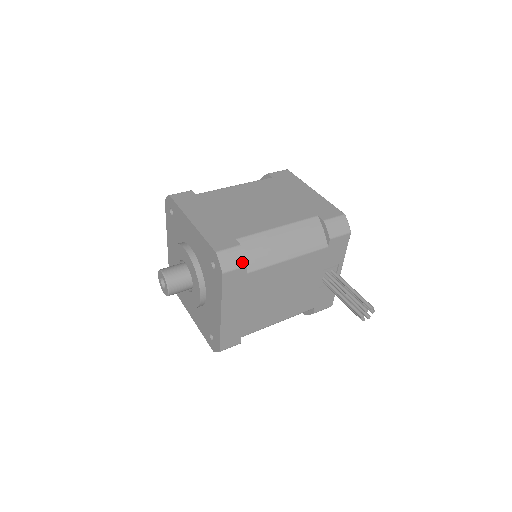
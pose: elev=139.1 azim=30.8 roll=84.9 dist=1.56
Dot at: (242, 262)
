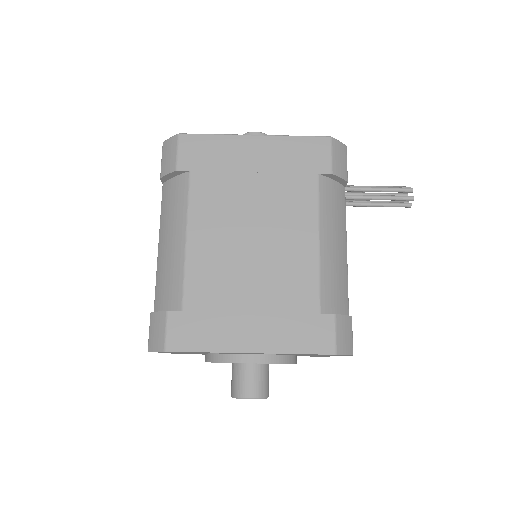
Dot at: (349, 322)
